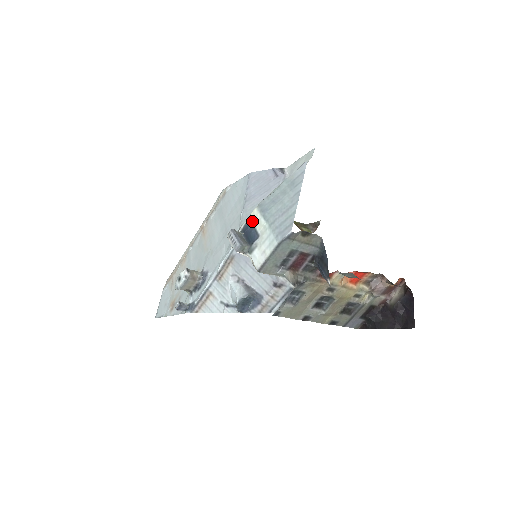
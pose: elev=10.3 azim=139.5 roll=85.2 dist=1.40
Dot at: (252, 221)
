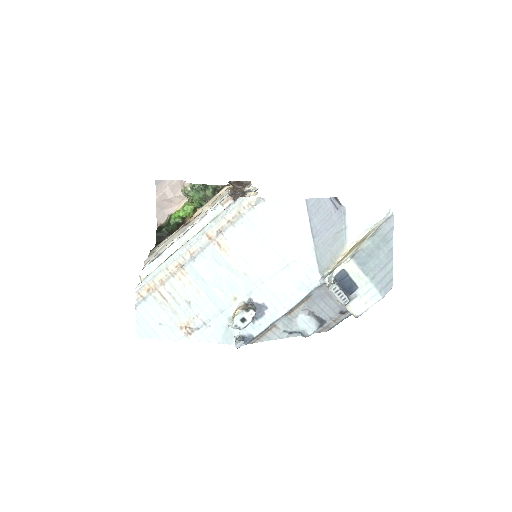
Dot at: (349, 272)
